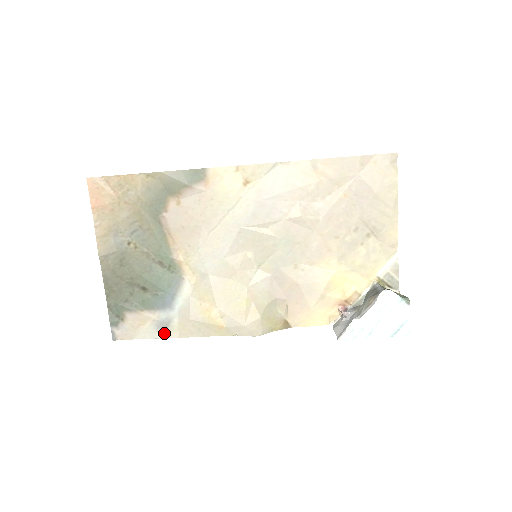
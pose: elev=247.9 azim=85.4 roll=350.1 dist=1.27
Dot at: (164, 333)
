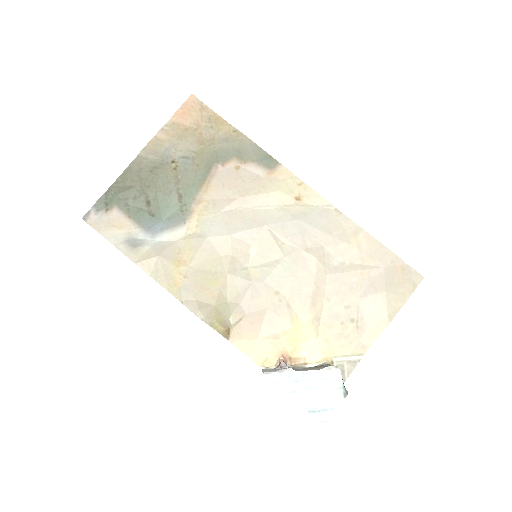
Dot at: (127, 249)
